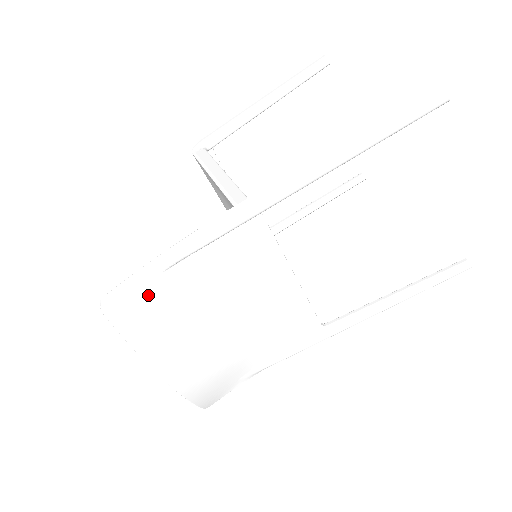
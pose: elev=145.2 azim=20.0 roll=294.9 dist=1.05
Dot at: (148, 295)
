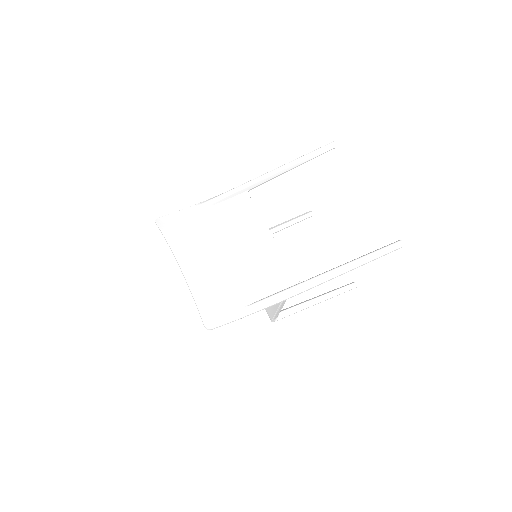
Dot at: (181, 220)
